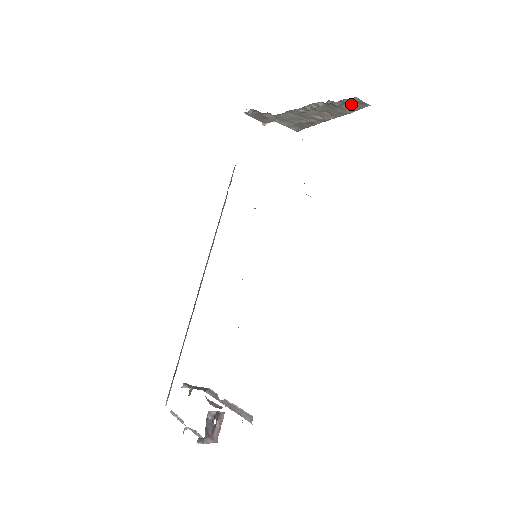
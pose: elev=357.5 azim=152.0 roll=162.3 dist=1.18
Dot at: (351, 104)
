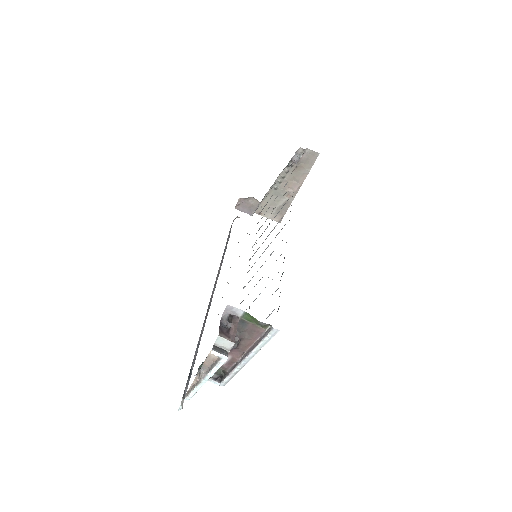
Dot at: (306, 159)
